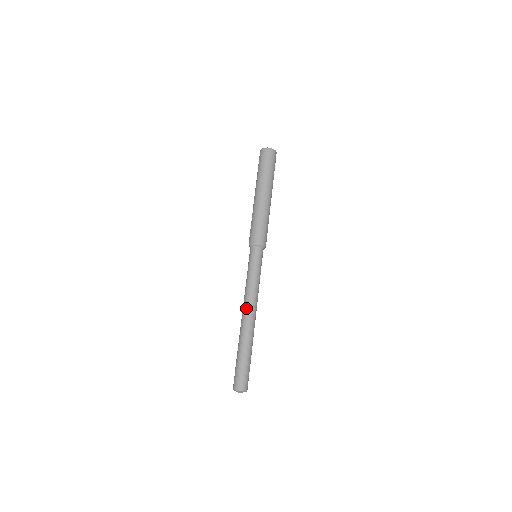
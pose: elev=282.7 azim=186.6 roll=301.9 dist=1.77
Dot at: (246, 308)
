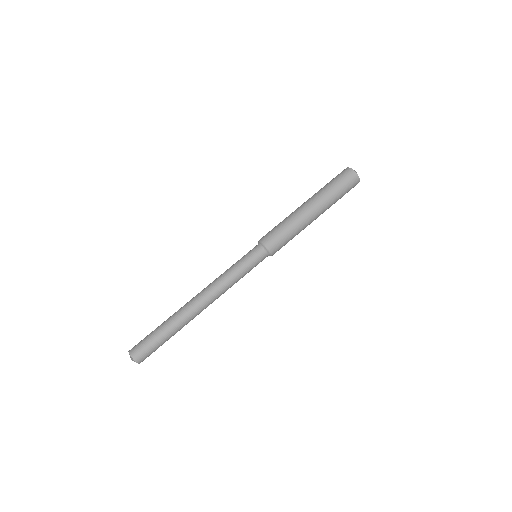
Dot at: (204, 292)
